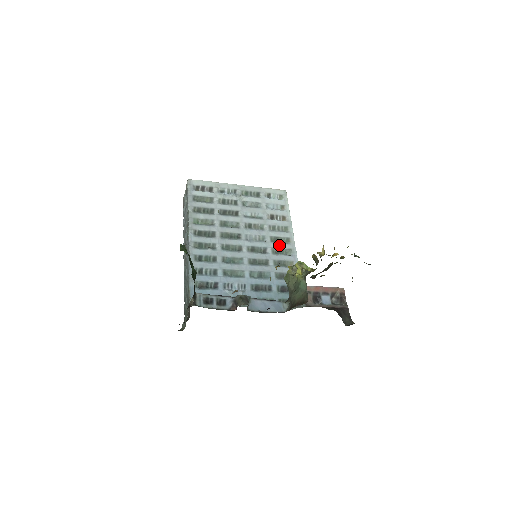
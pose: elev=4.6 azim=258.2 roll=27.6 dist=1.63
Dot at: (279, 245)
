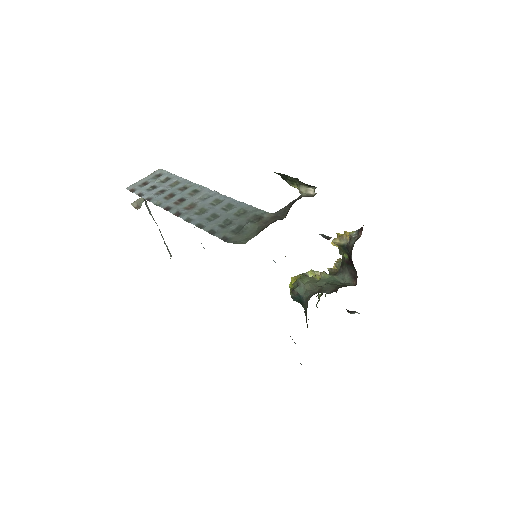
Dot at: occluded
